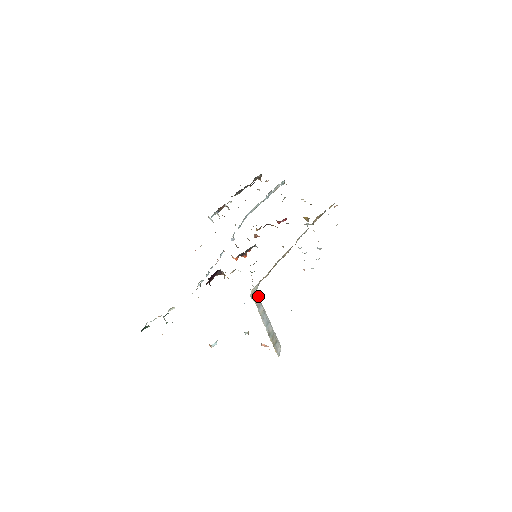
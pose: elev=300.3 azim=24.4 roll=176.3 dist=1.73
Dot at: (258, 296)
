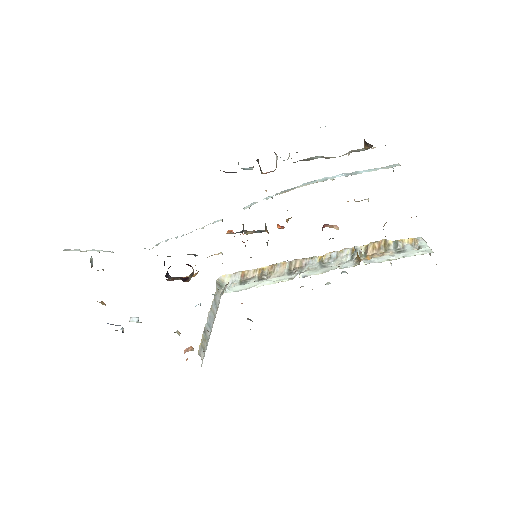
Dot at: occluded
